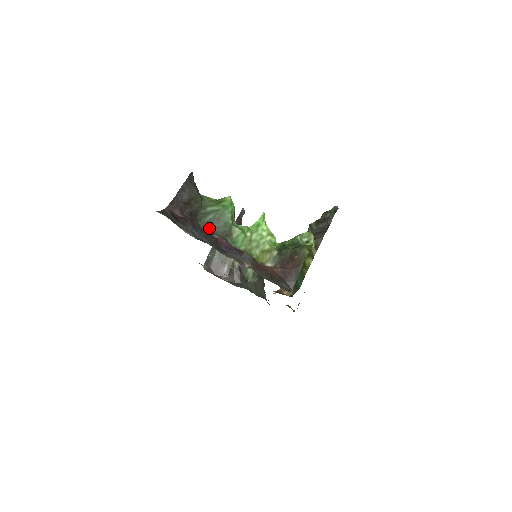
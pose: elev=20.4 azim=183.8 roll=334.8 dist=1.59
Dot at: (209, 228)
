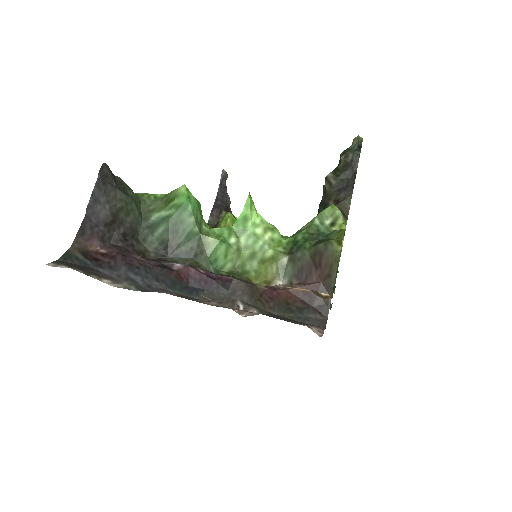
Dot at: (163, 251)
